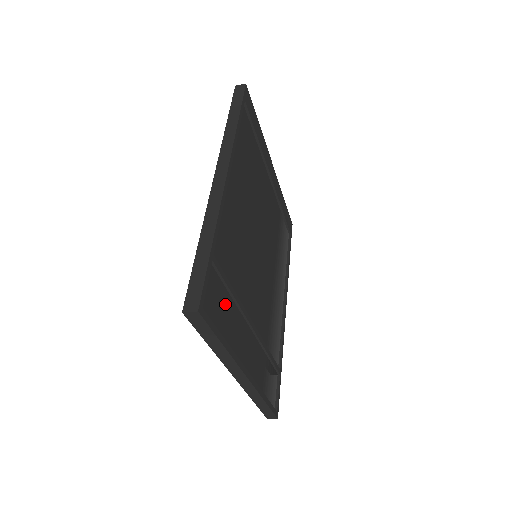
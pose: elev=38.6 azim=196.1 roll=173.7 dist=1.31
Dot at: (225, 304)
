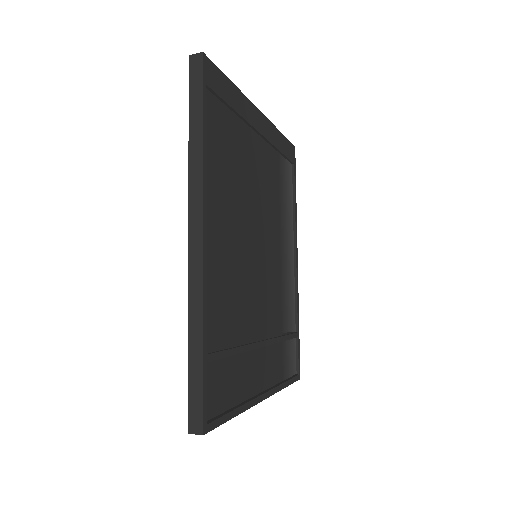
Dot at: (230, 371)
